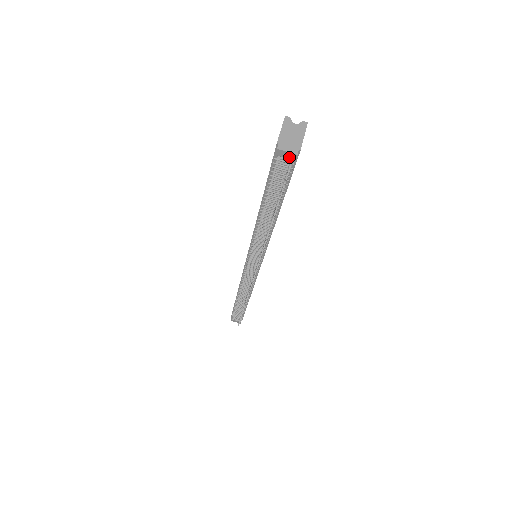
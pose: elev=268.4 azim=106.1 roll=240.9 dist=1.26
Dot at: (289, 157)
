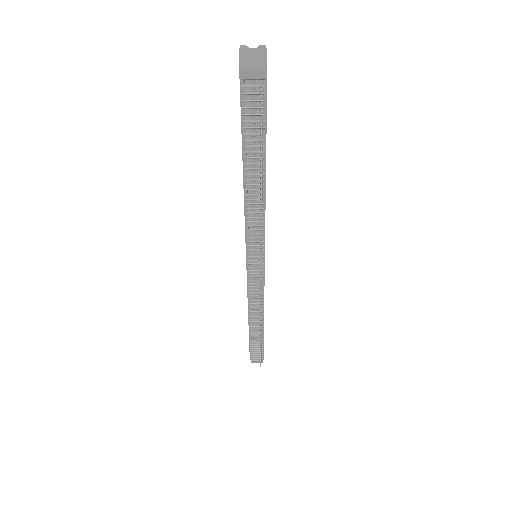
Dot at: (257, 76)
